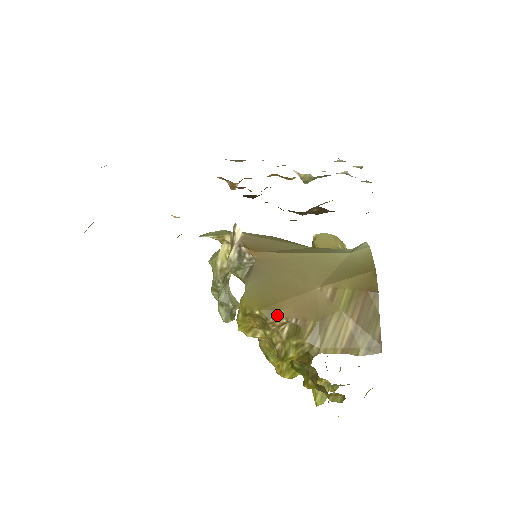
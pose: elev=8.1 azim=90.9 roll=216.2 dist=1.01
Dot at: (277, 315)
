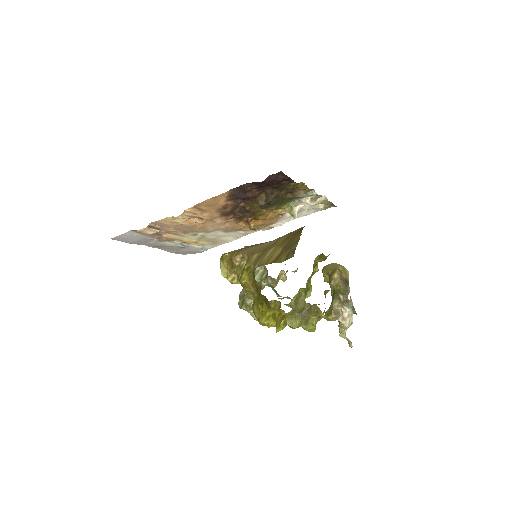
Dot at: (238, 254)
